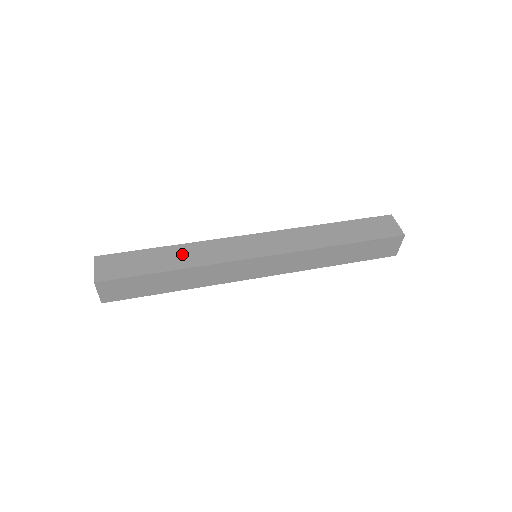
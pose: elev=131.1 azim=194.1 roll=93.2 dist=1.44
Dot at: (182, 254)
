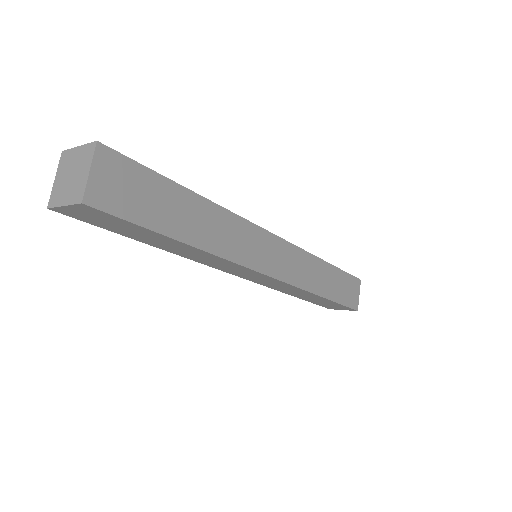
Dot at: (207, 221)
